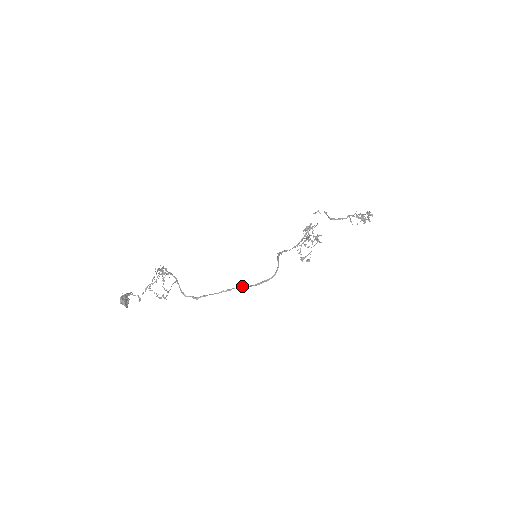
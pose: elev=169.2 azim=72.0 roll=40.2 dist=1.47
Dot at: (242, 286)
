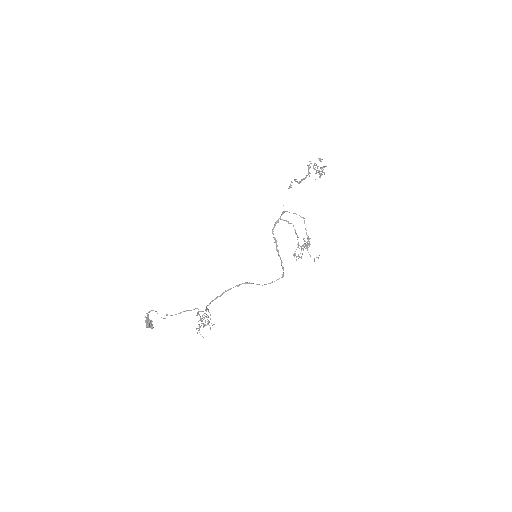
Dot at: occluded
